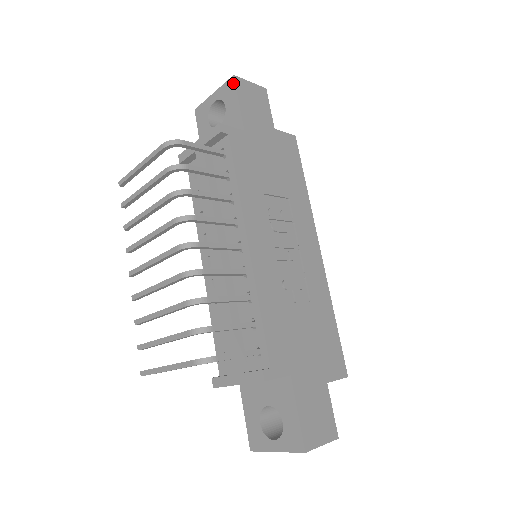
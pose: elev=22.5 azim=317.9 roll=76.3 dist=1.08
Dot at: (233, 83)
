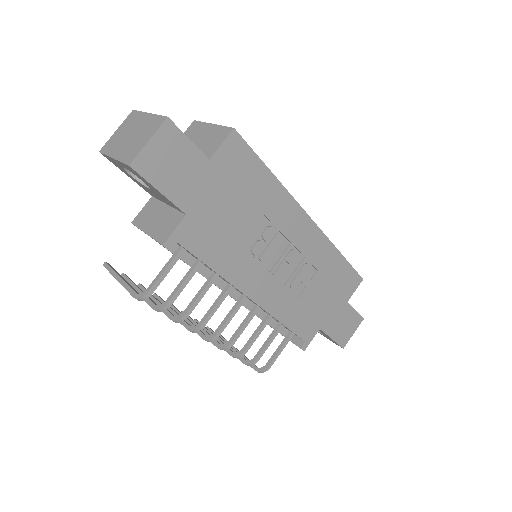
Dot at: (135, 172)
